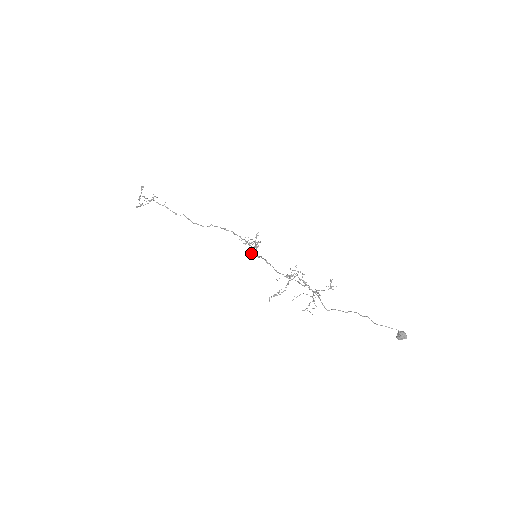
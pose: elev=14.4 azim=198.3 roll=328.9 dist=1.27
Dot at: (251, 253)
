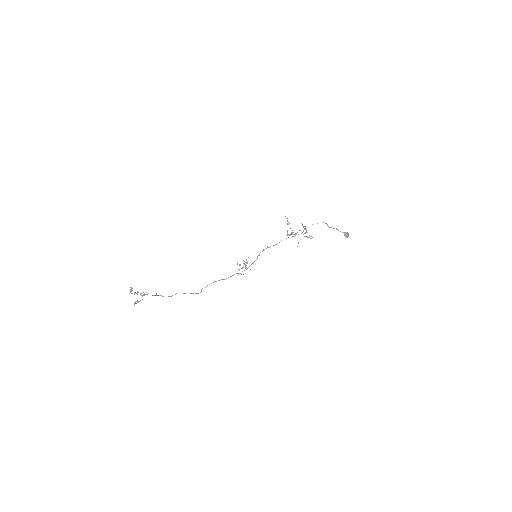
Dot at: occluded
